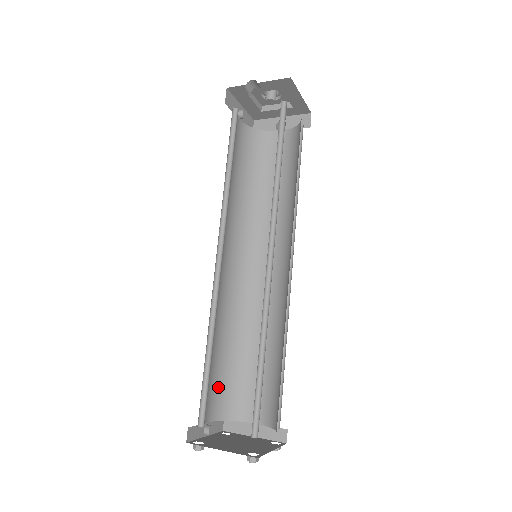
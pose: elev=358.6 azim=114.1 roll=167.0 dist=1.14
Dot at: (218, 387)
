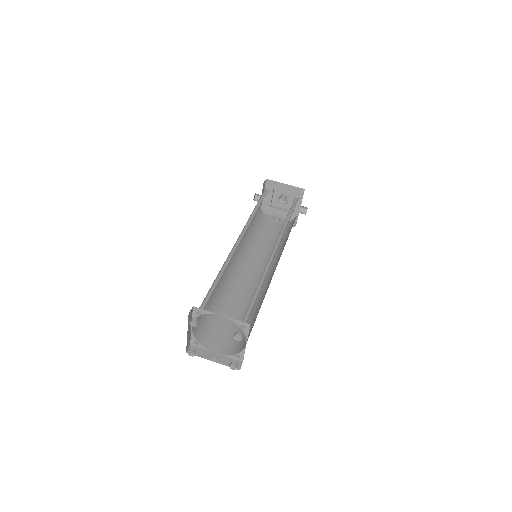
Dot at: (233, 336)
